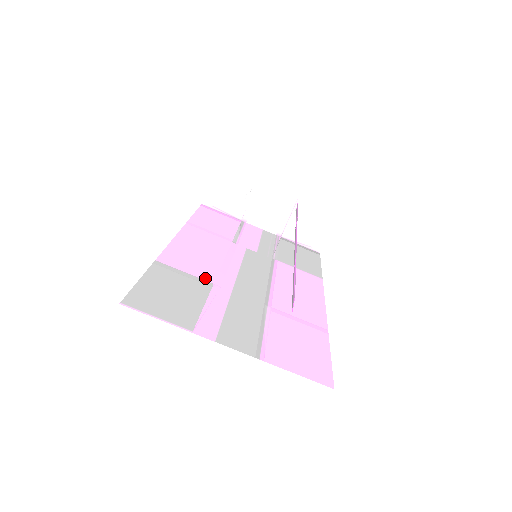
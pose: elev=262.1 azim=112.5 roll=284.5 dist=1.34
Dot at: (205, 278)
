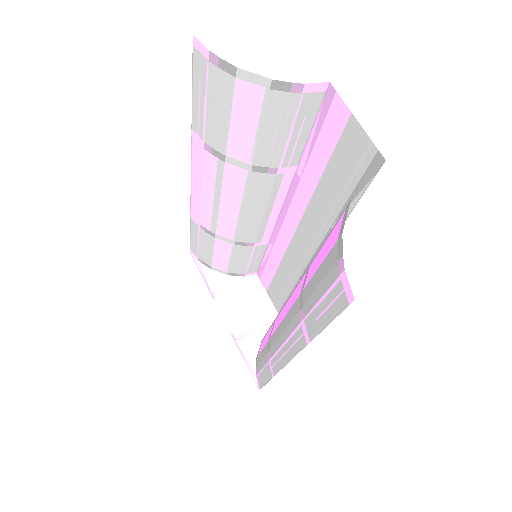
Dot at: occluded
